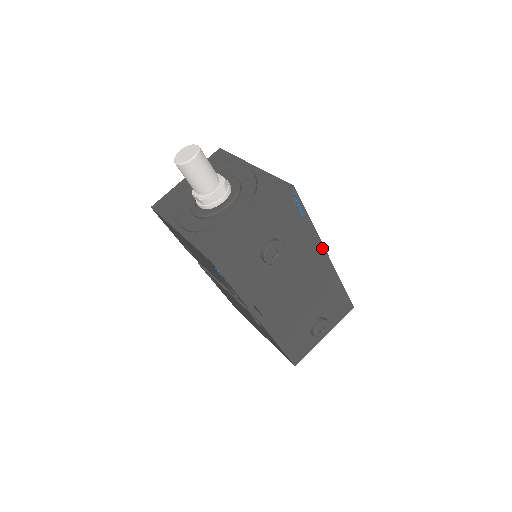
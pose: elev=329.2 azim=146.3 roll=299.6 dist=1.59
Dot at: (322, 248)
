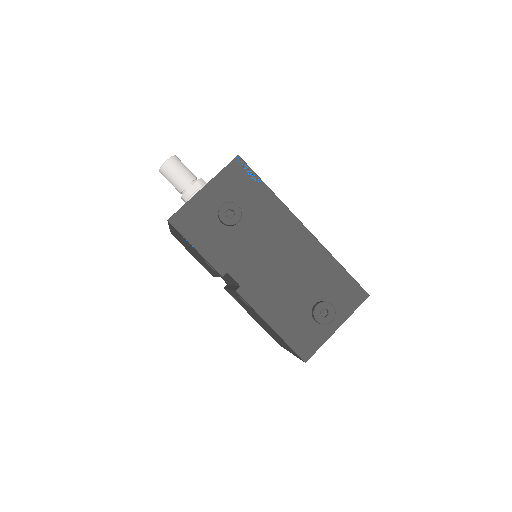
Dot at: (293, 217)
